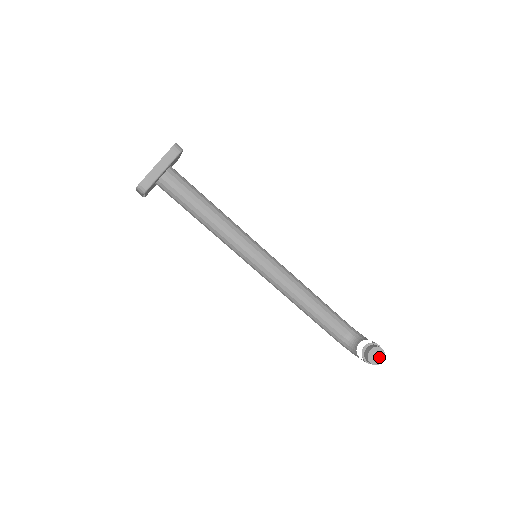
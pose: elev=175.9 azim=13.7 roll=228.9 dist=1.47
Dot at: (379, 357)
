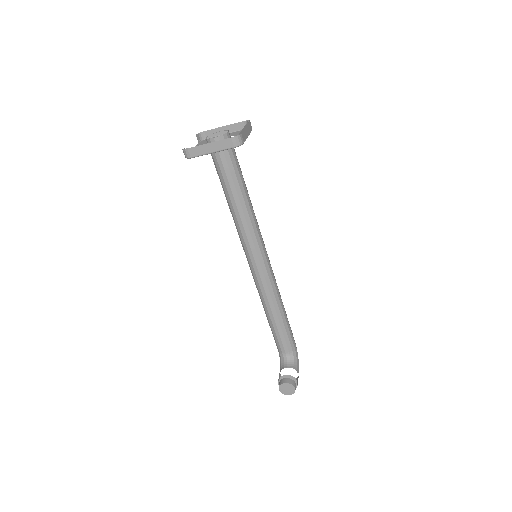
Dot at: (288, 391)
